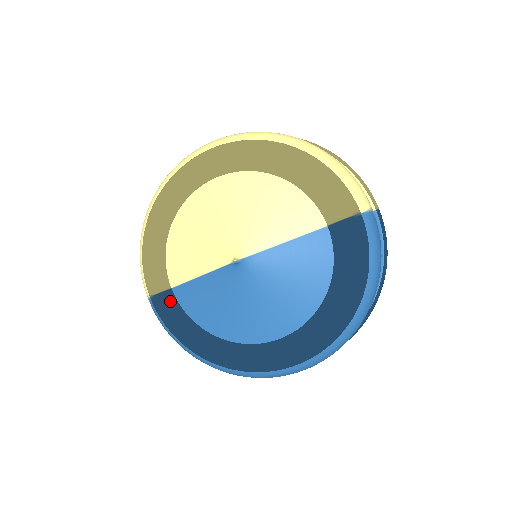
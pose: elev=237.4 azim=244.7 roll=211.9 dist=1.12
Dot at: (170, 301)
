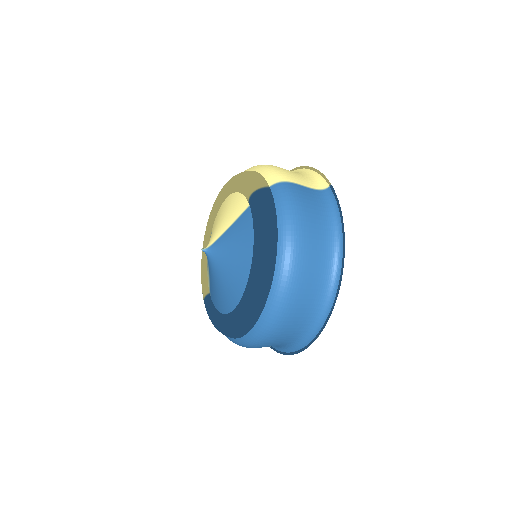
Dot at: (208, 301)
